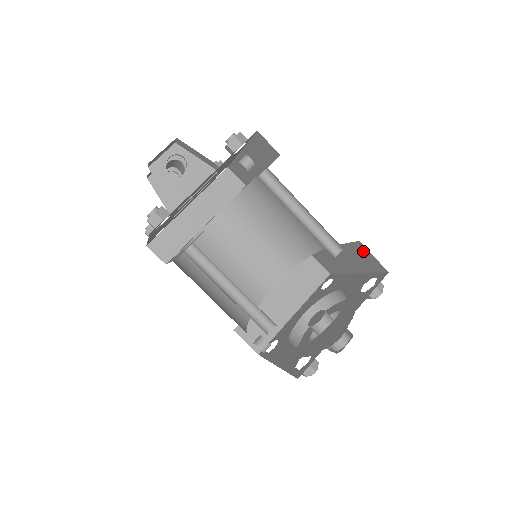
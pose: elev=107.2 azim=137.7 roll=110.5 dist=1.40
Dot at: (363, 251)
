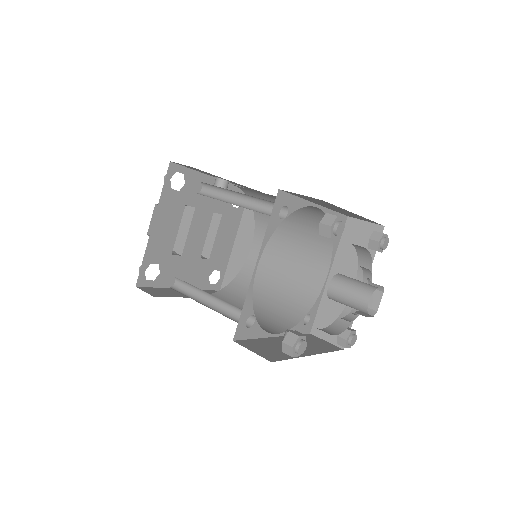
Dot at: occluded
